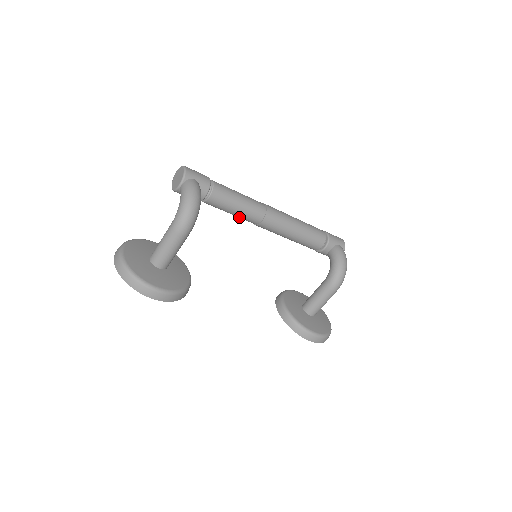
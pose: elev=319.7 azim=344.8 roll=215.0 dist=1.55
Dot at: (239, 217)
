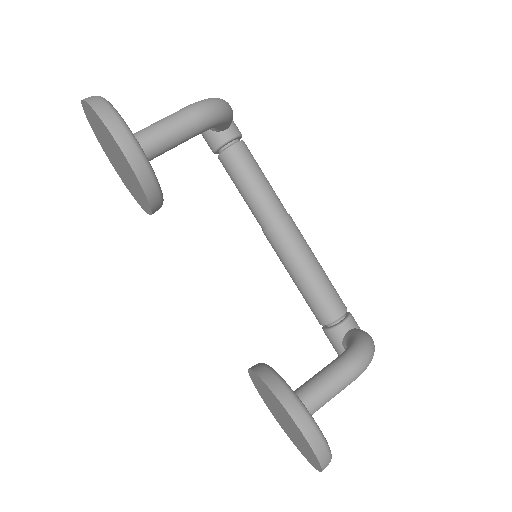
Dot at: (253, 202)
